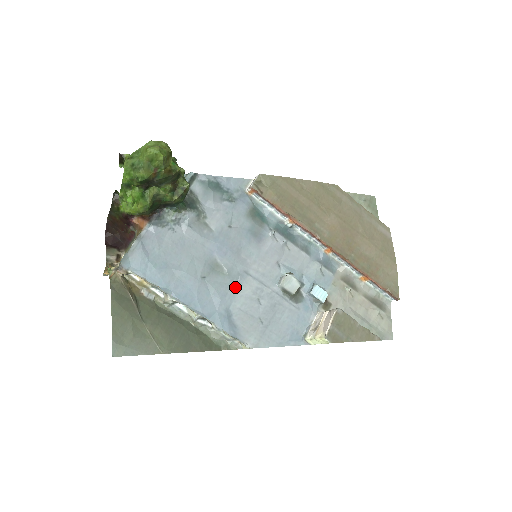
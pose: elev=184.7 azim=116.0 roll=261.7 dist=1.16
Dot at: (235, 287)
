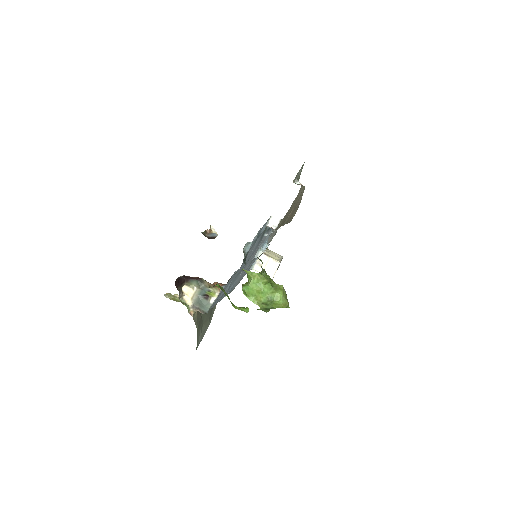
Dot at: (240, 274)
